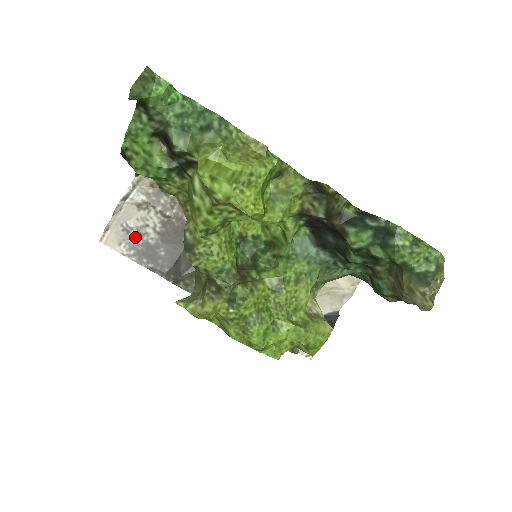
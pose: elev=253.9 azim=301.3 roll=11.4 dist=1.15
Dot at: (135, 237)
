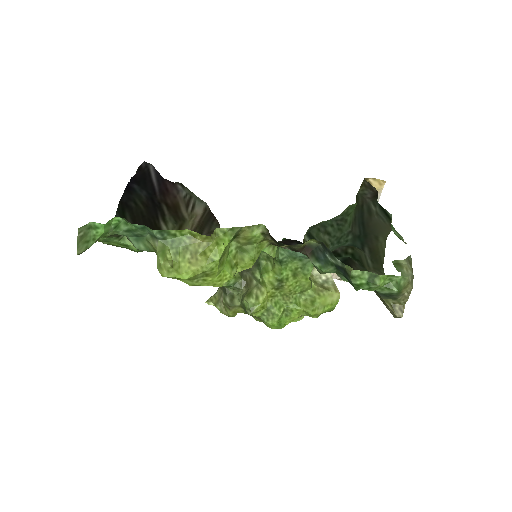
Dot at: occluded
